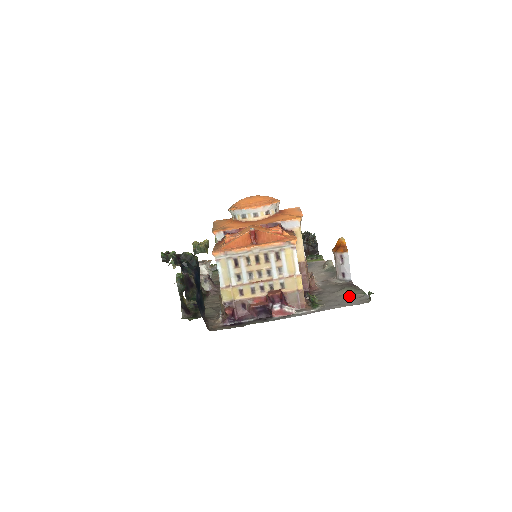
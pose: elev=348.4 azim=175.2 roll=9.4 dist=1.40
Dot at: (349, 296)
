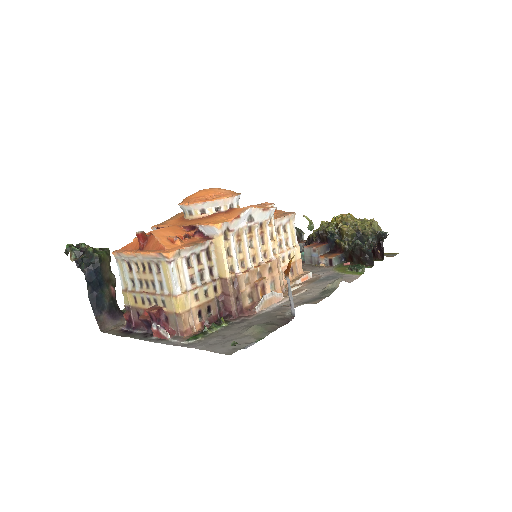
Dot at: (241, 337)
